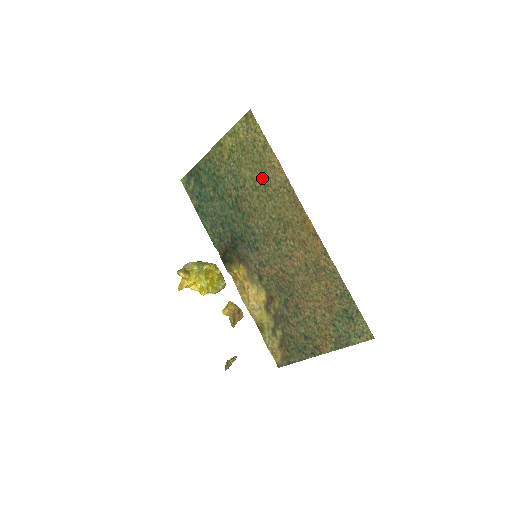
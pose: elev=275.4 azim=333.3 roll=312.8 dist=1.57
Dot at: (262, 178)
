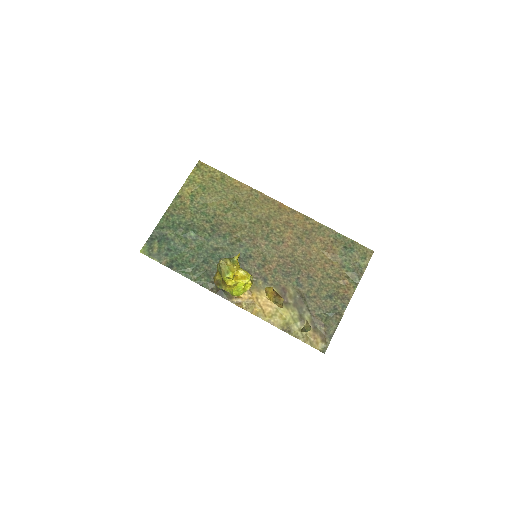
Dot at: (230, 199)
